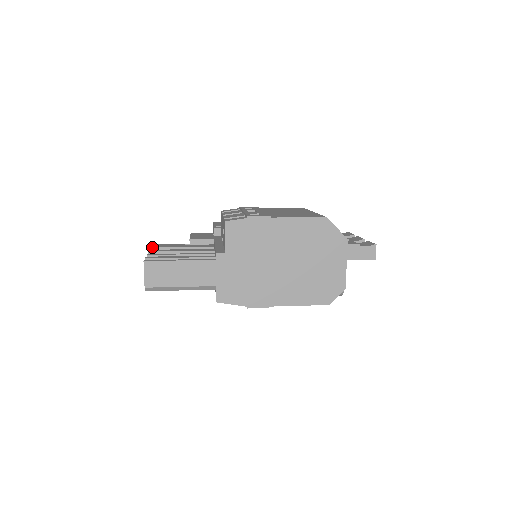
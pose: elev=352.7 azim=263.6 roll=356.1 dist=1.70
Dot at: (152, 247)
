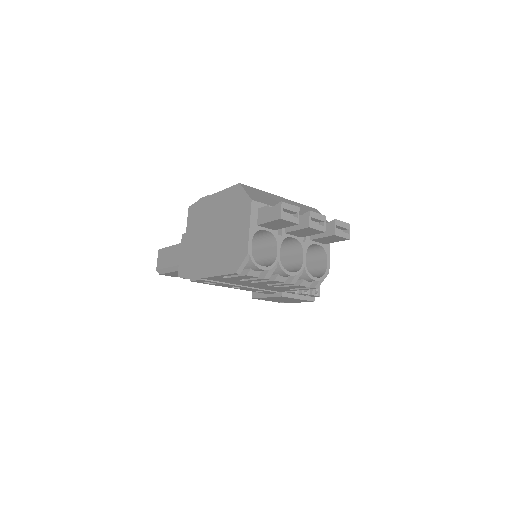
Dot at: occluded
